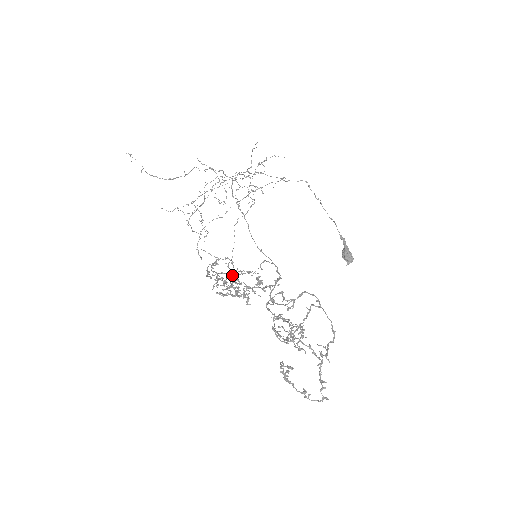
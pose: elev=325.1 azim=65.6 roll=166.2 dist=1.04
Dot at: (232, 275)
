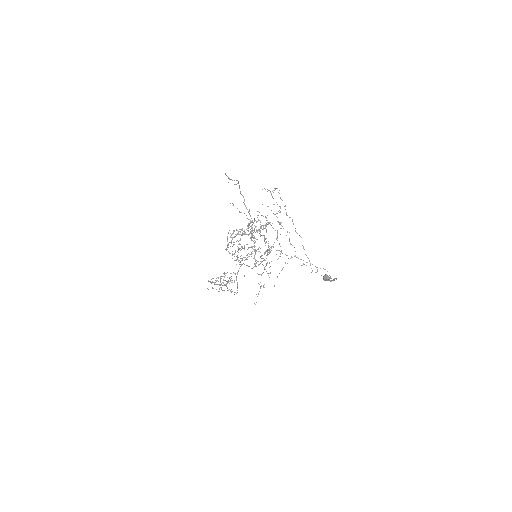
Dot at: occluded
